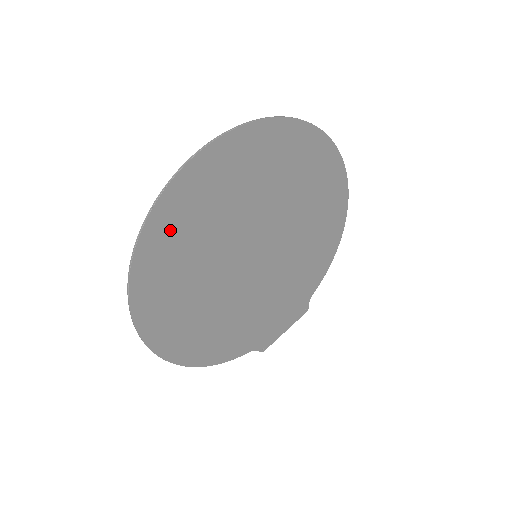
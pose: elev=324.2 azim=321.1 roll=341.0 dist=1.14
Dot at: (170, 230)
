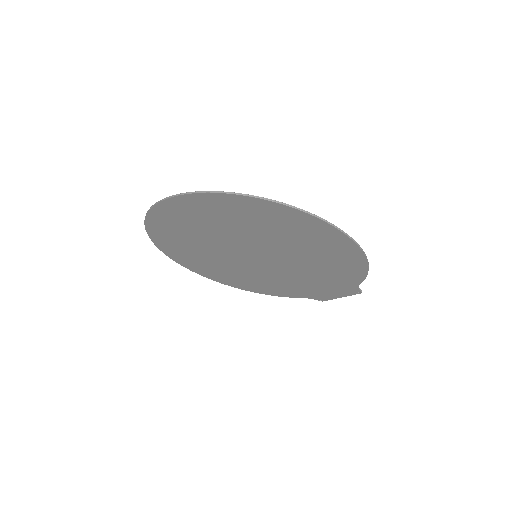
Dot at: (167, 239)
